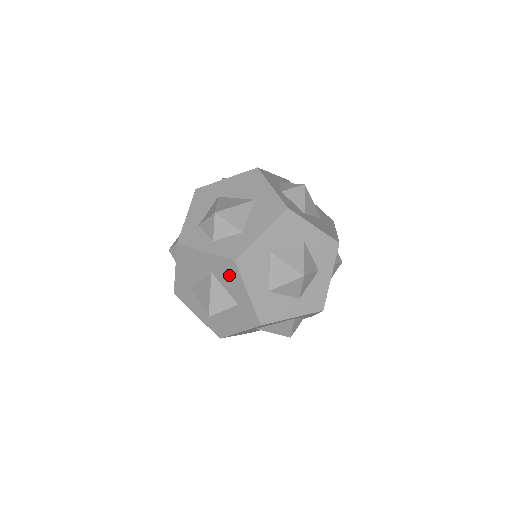
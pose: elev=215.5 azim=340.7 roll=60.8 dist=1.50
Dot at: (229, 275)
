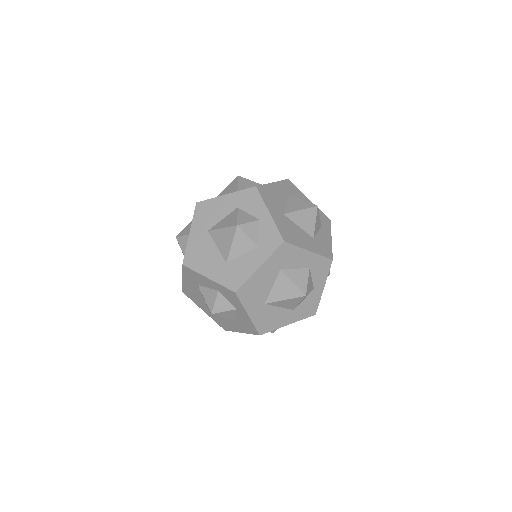
Dot at: (209, 211)
